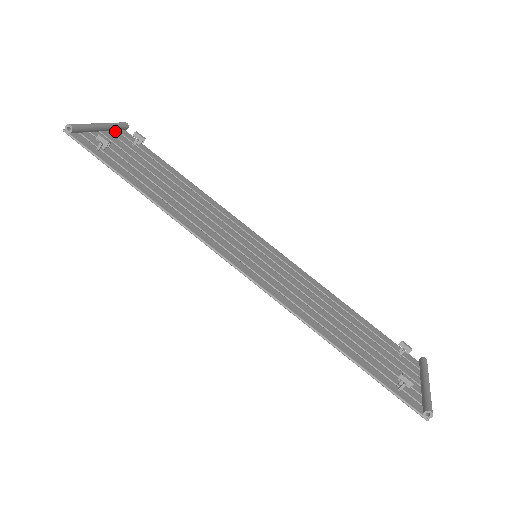
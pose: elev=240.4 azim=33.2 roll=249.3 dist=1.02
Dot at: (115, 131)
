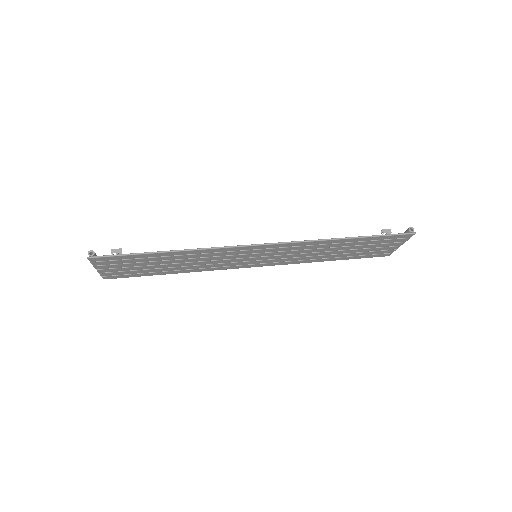
Dot at: (106, 273)
